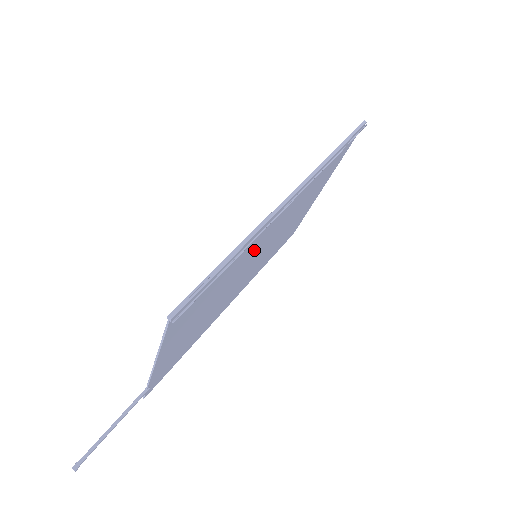
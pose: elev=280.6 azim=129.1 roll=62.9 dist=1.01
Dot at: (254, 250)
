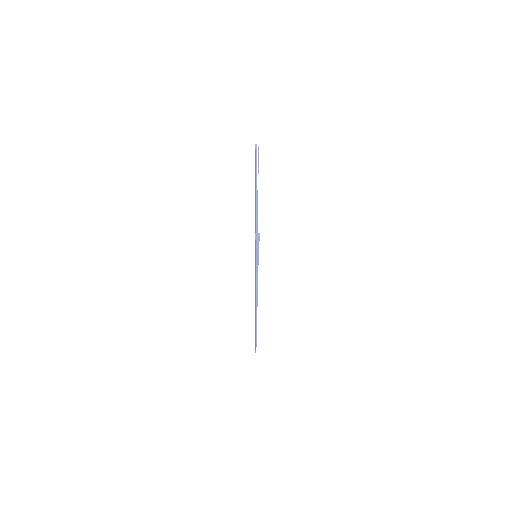
Dot at: occluded
